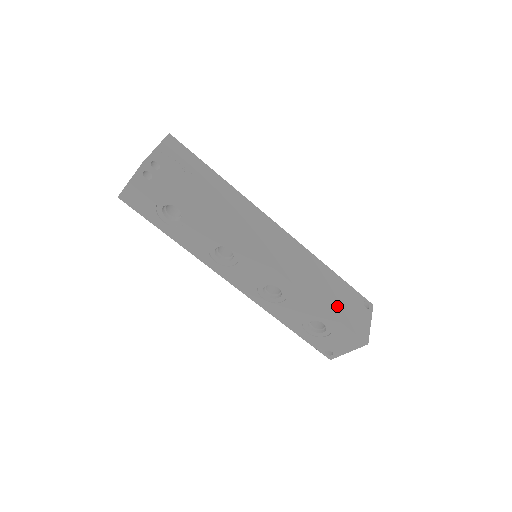
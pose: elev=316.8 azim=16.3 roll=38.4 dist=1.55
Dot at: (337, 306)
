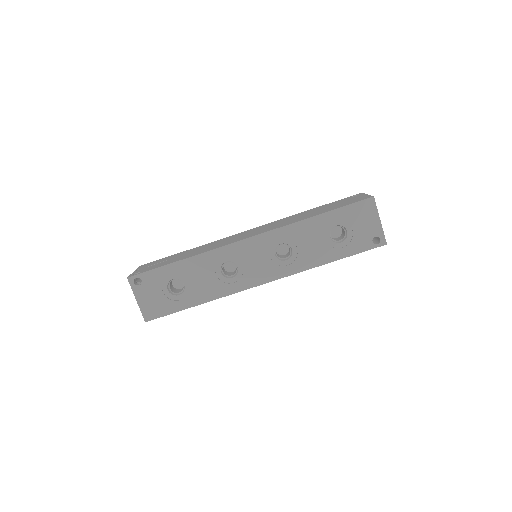
Dot at: (328, 209)
